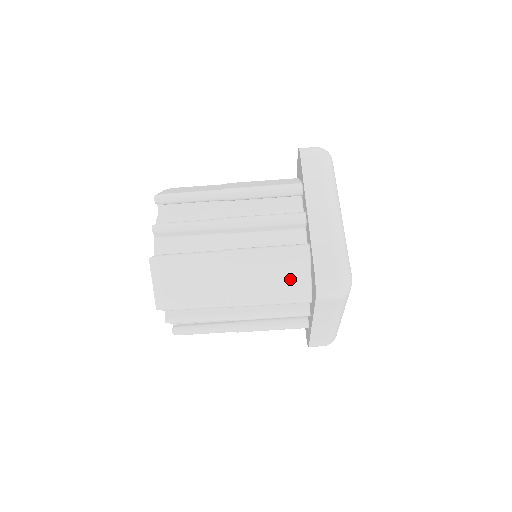
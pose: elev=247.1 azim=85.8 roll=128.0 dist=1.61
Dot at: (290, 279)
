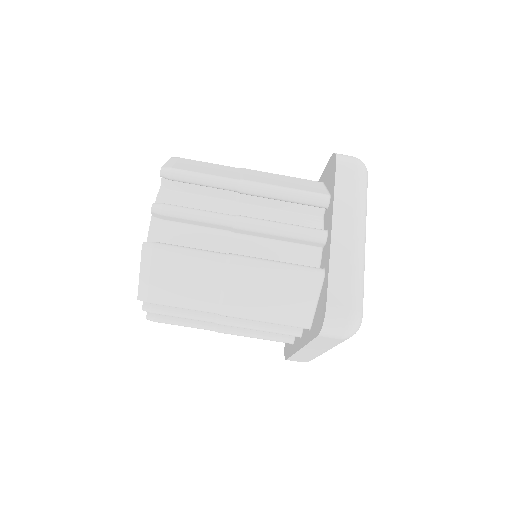
Dot at: (294, 302)
